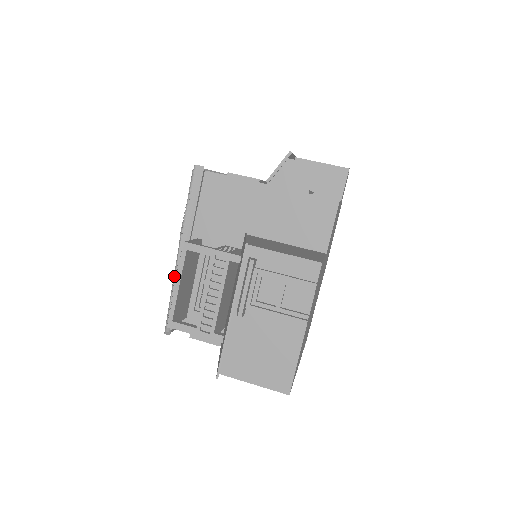
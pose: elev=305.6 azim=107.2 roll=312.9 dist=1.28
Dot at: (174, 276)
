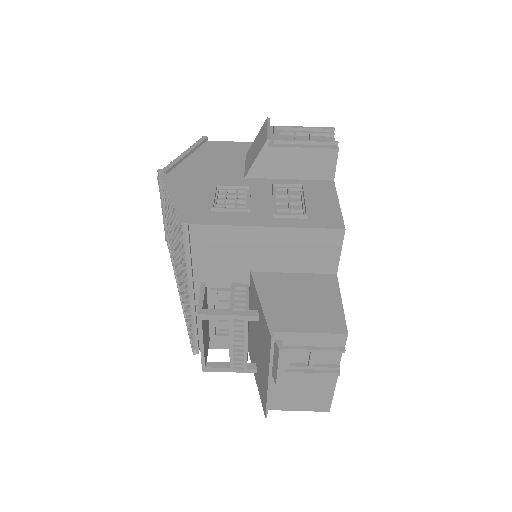
Dot at: (179, 292)
